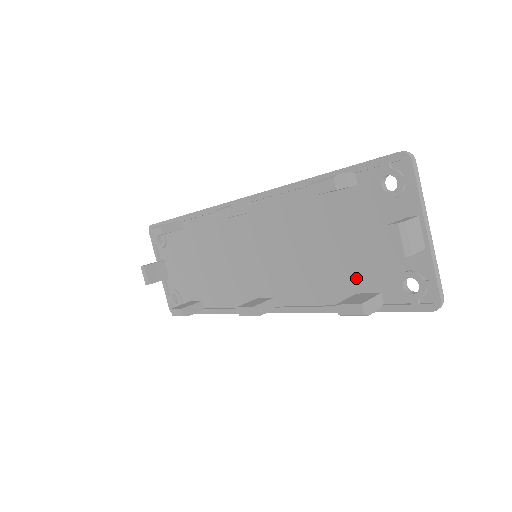
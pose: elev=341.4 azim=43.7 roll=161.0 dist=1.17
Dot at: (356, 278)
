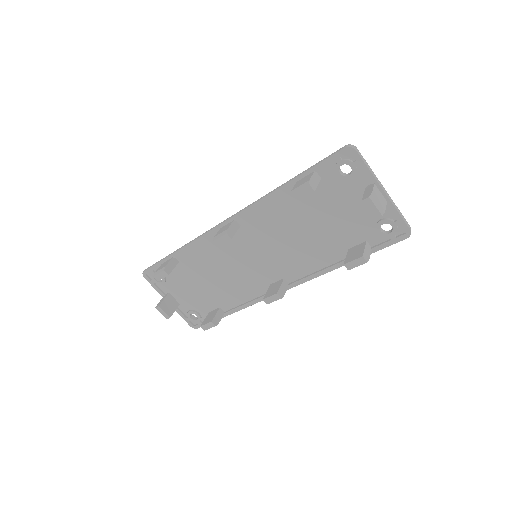
Dot at: (344, 239)
